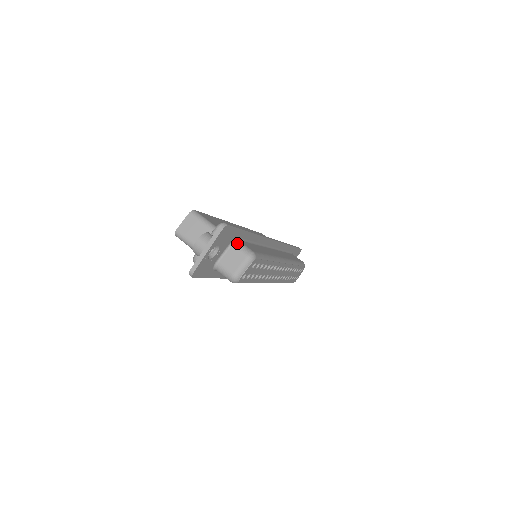
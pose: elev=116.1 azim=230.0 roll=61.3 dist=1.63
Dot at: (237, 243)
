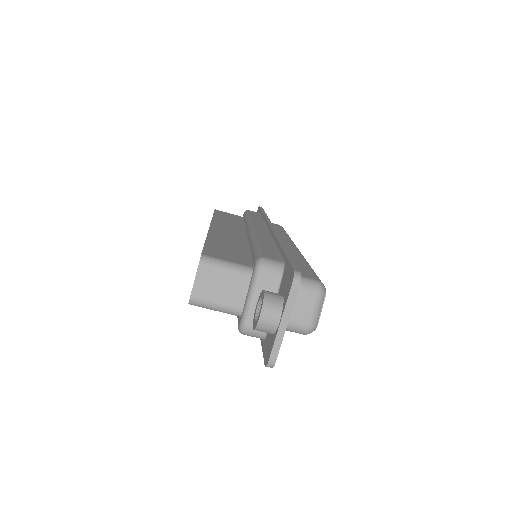
Dot at: occluded
